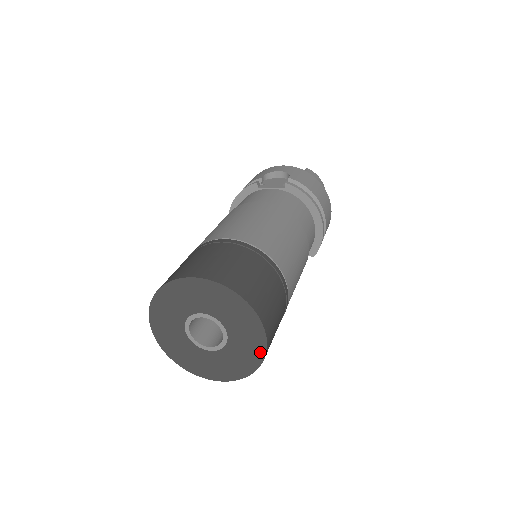
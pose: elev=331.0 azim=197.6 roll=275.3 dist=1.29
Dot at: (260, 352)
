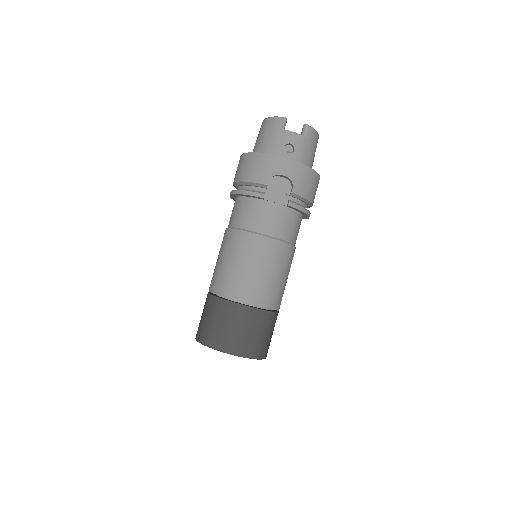
Dot at: occluded
